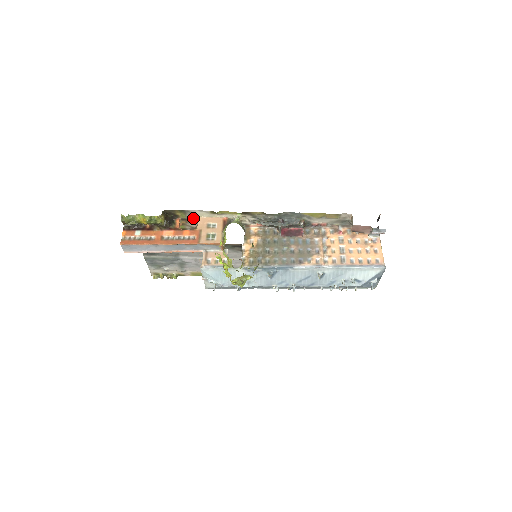
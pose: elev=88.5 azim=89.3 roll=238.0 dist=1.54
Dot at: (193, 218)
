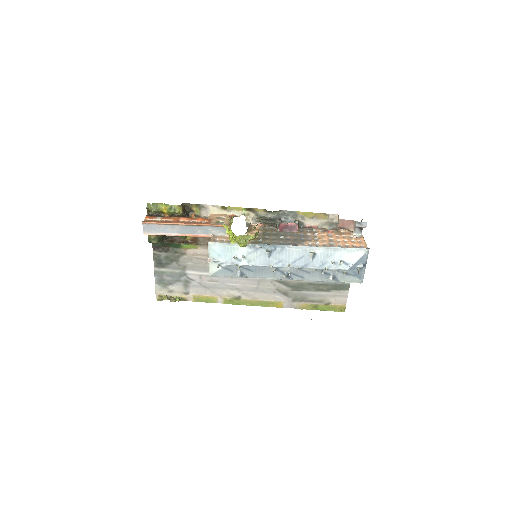
Dot at: (205, 216)
